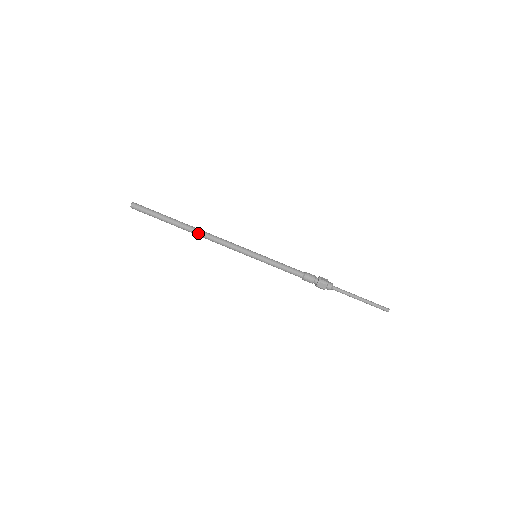
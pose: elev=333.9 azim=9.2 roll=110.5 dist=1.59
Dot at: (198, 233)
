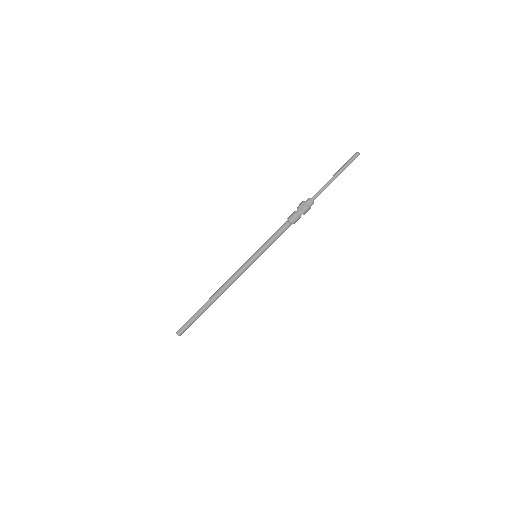
Dot at: (219, 296)
